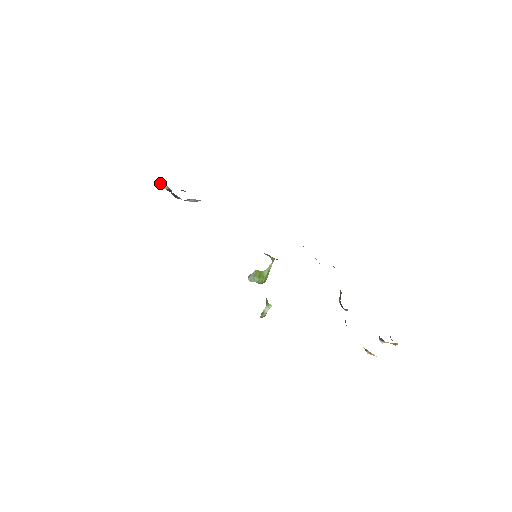
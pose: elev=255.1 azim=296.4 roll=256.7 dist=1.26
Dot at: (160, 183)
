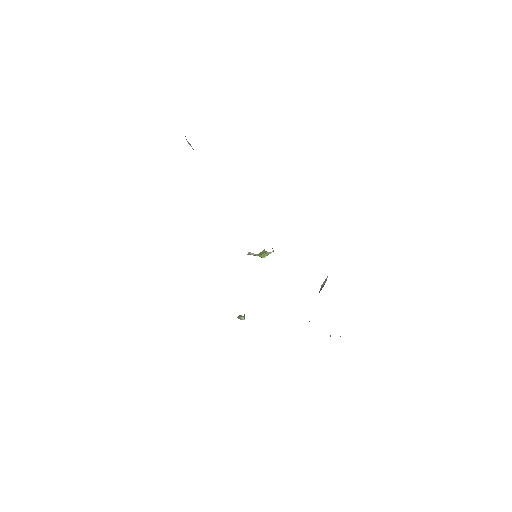
Dot at: (185, 136)
